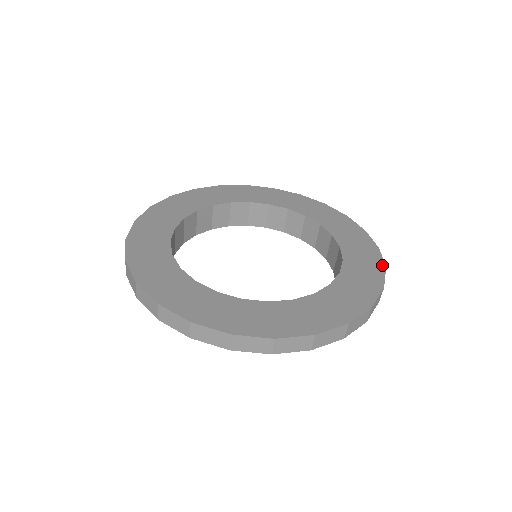
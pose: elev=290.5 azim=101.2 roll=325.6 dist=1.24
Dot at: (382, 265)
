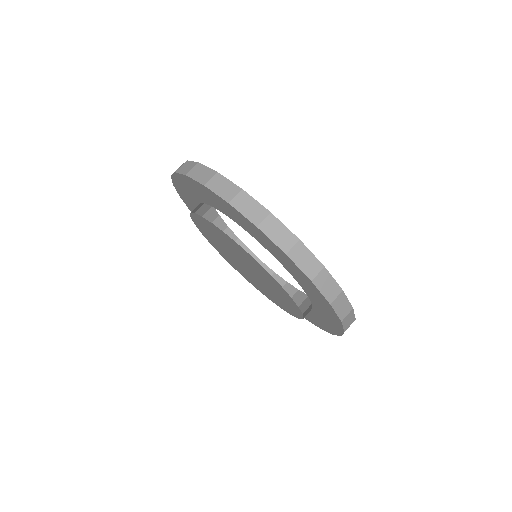
Dot at: (324, 268)
